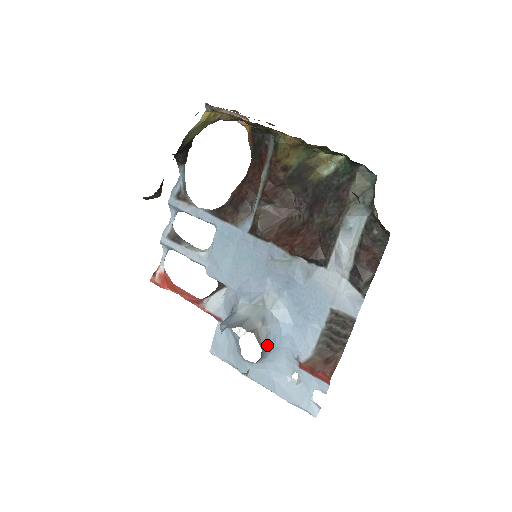
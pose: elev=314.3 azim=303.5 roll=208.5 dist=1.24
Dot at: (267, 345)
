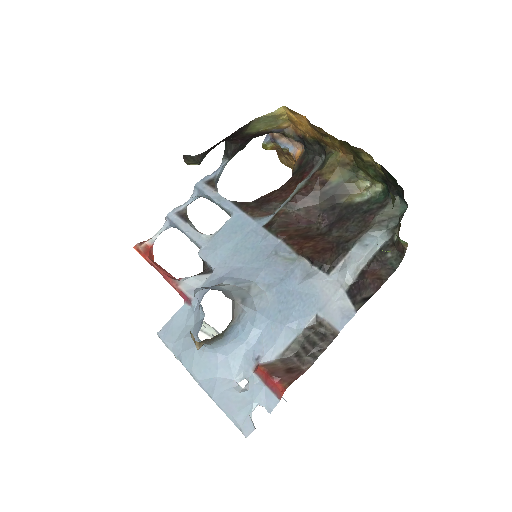
Dot at: (235, 325)
